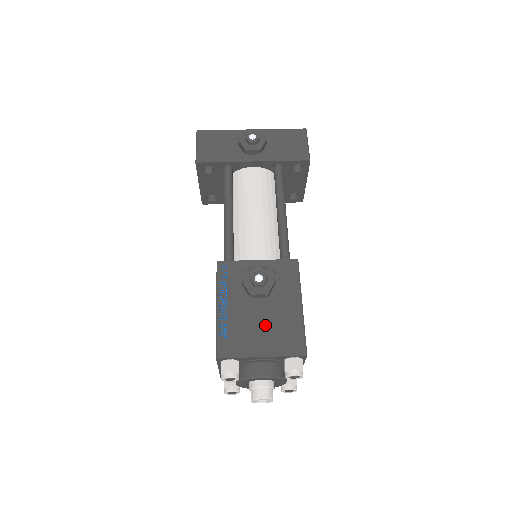
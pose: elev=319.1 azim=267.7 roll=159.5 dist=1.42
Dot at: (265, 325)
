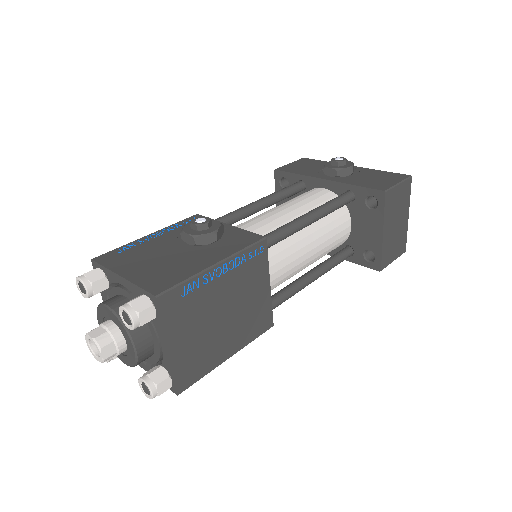
Dot at: (161, 260)
